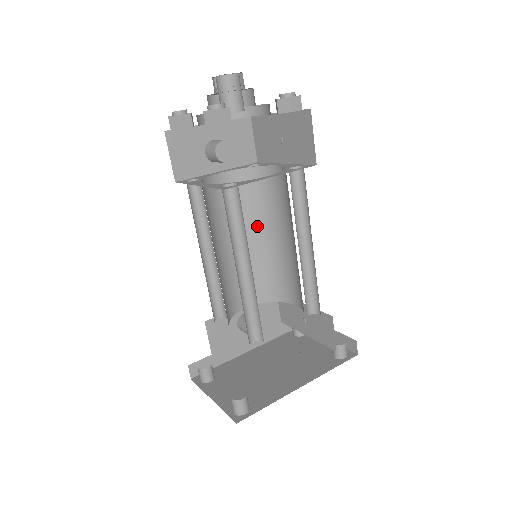
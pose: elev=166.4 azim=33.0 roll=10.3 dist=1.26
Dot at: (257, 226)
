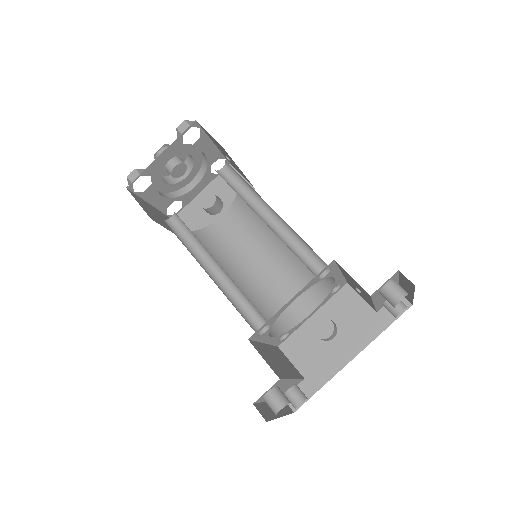
Dot at: (270, 234)
